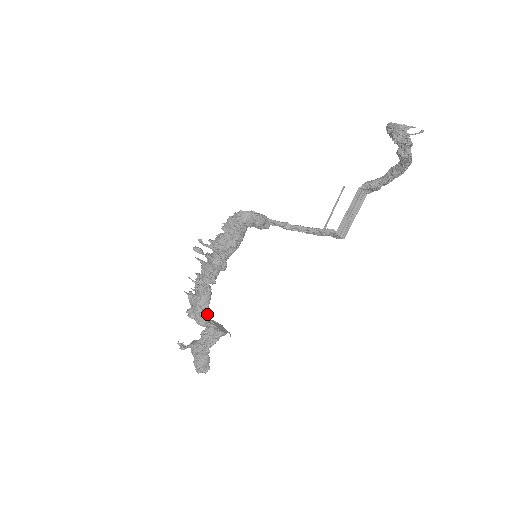
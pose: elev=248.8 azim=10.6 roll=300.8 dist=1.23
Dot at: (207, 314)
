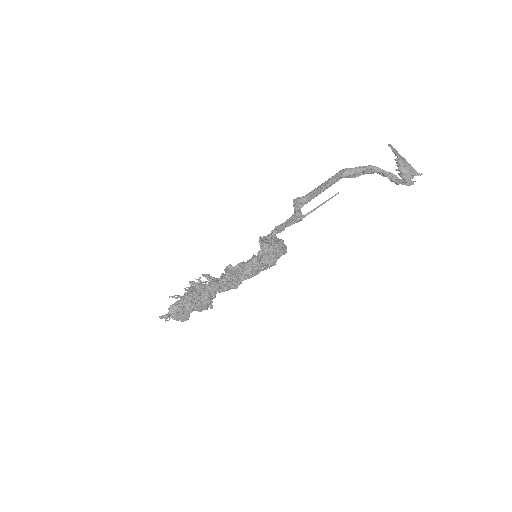
Dot at: occluded
